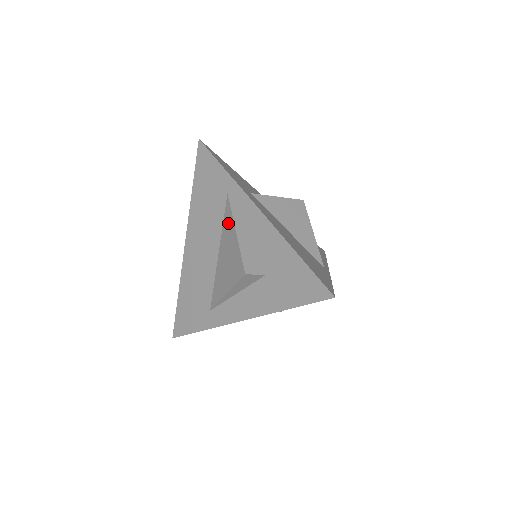
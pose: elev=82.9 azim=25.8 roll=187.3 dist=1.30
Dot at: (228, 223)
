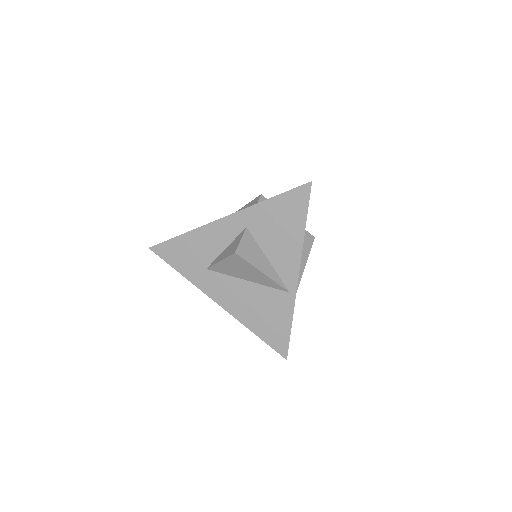
Dot at: occluded
